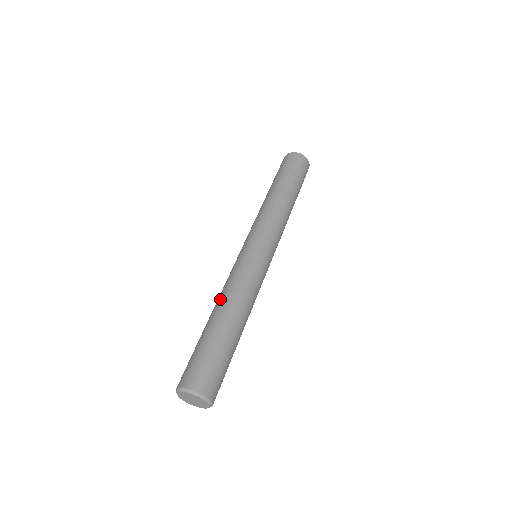
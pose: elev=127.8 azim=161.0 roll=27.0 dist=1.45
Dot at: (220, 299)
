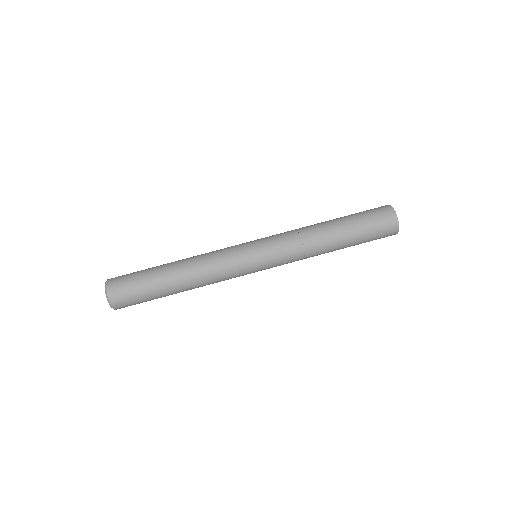
Dot at: (190, 259)
